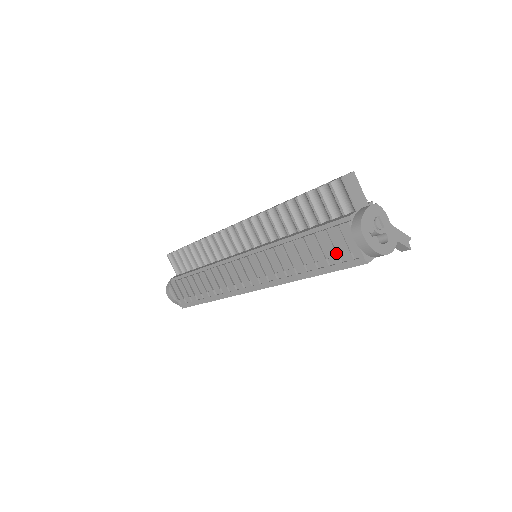
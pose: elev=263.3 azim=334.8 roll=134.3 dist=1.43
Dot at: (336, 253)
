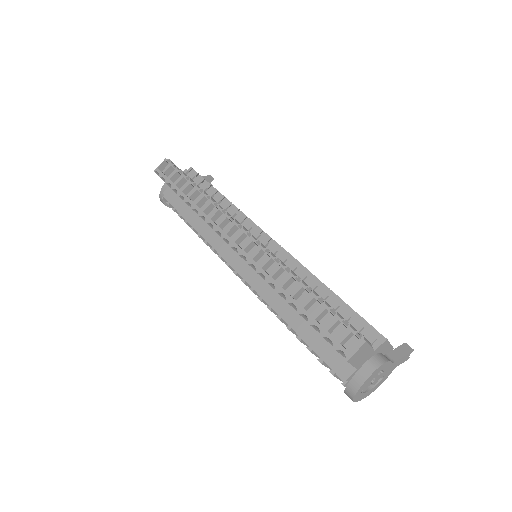
Dot at: occluded
